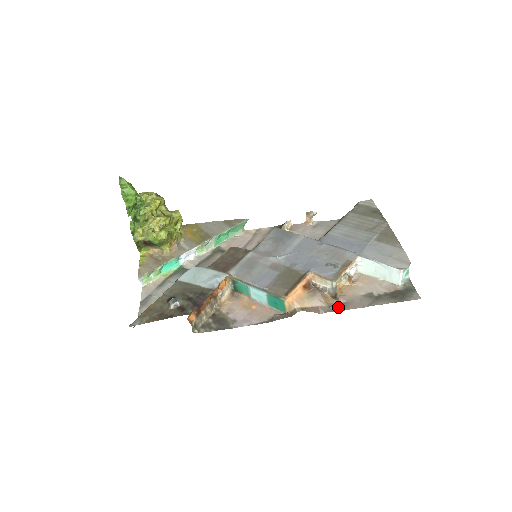
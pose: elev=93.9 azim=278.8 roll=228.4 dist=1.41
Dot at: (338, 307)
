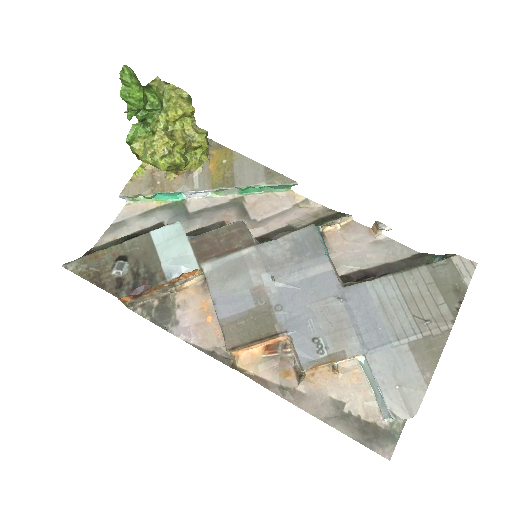
Dot at: (288, 395)
